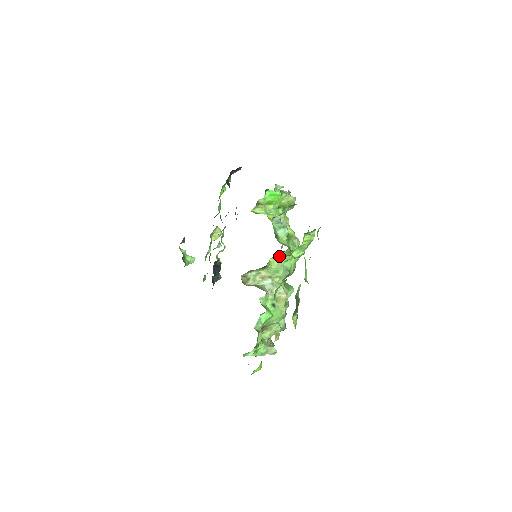
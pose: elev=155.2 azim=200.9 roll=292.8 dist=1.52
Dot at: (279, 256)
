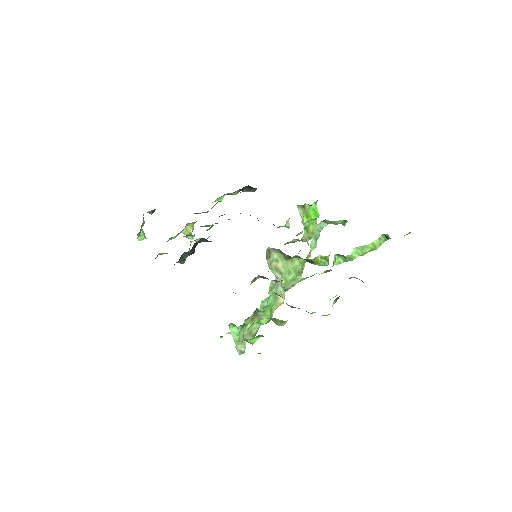
Dot at: (300, 260)
